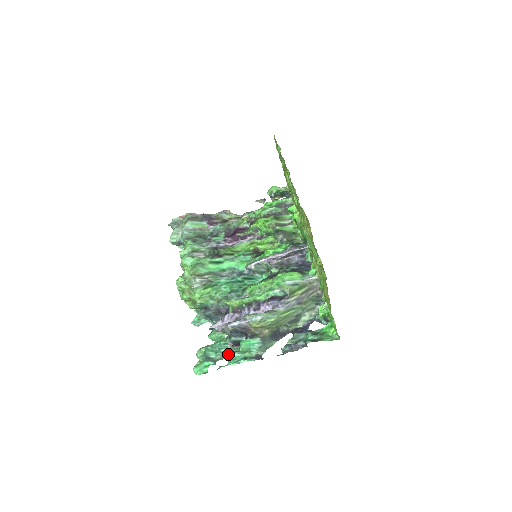
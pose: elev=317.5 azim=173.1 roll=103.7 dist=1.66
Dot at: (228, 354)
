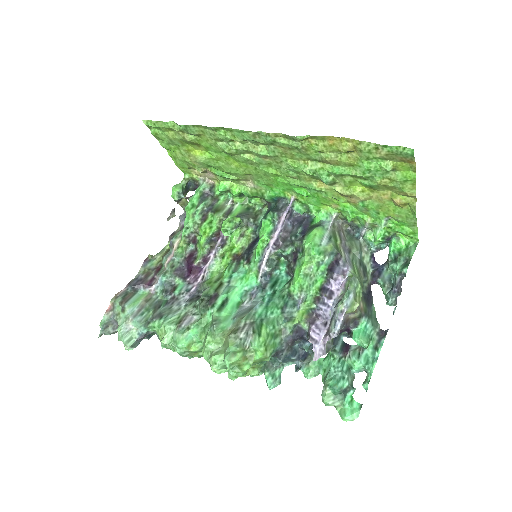
Dot at: (356, 365)
